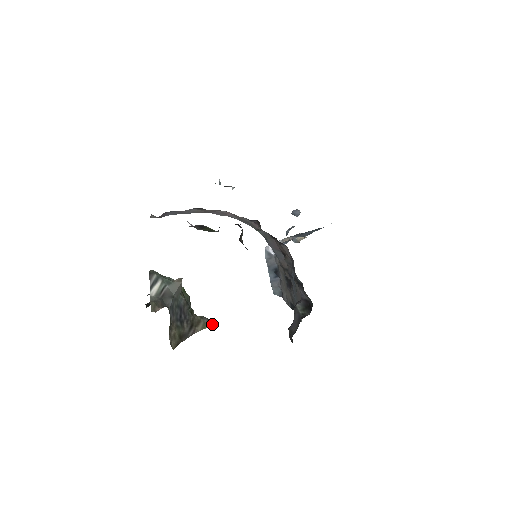
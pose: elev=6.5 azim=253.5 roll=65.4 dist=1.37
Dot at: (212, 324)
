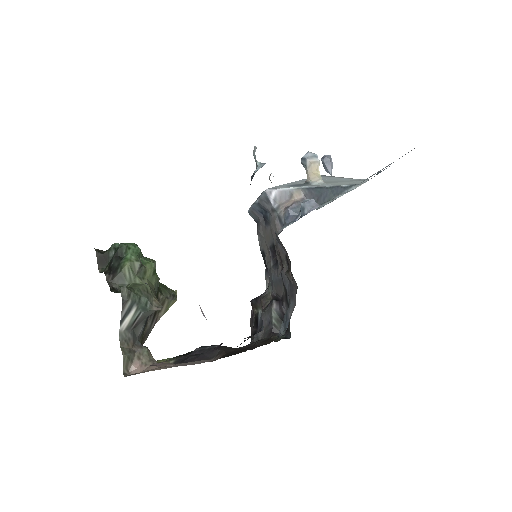
Dot at: (176, 300)
